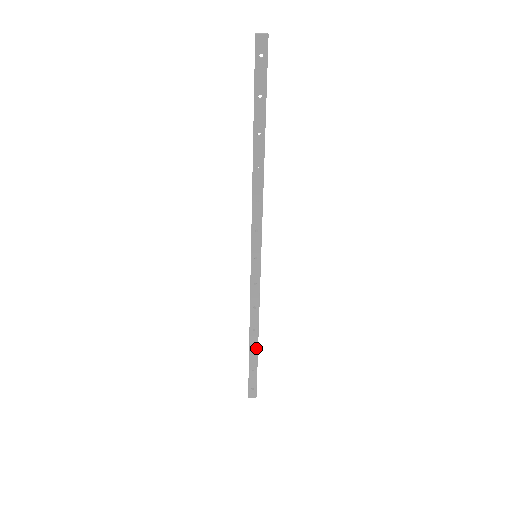
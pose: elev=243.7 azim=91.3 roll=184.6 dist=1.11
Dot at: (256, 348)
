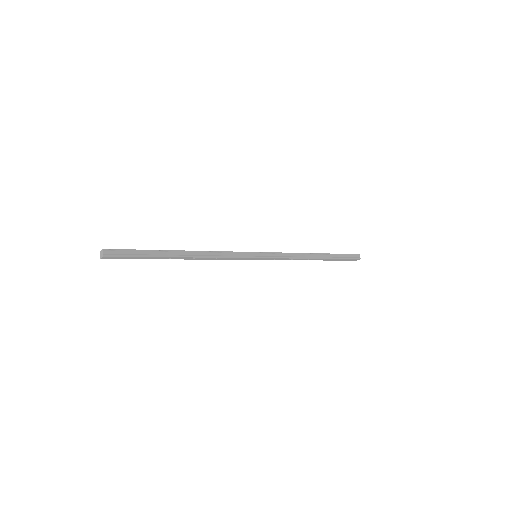
Dot at: (323, 259)
